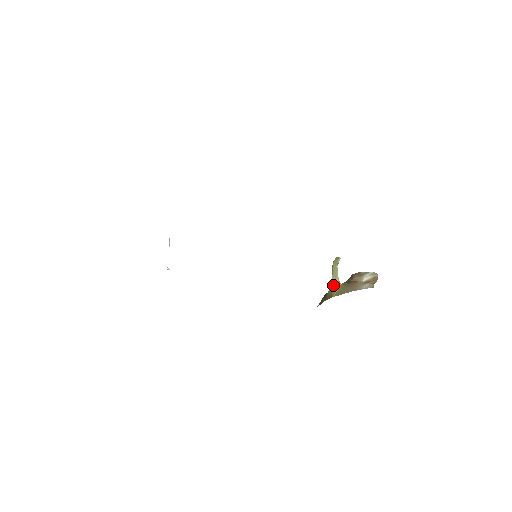
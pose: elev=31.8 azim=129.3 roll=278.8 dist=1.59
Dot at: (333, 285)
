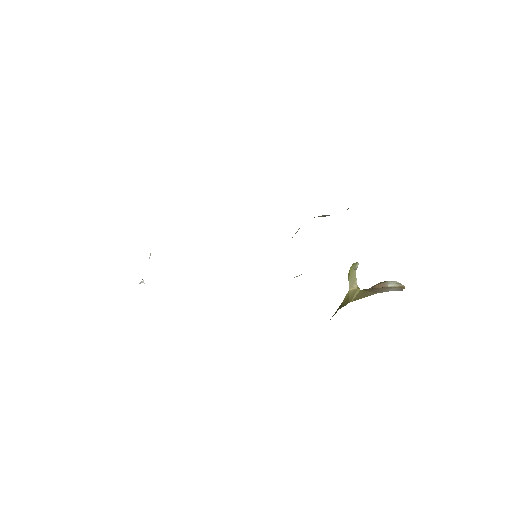
Dot at: (350, 291)
